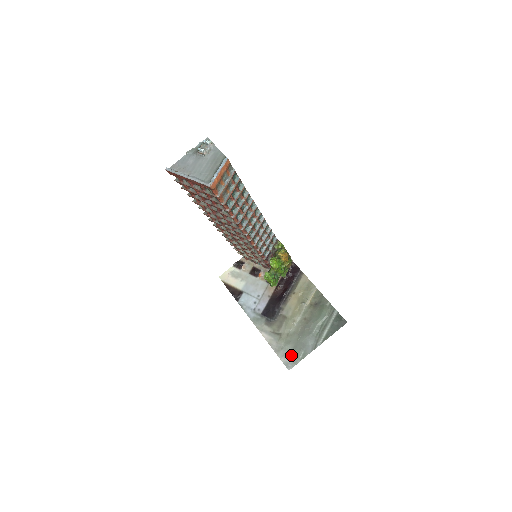
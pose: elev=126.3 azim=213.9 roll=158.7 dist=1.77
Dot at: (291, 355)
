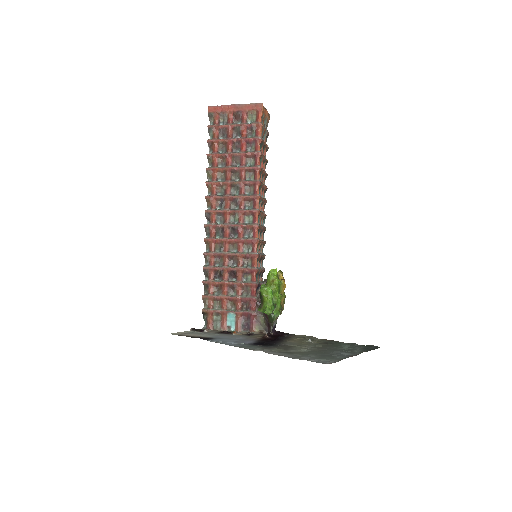
Dot at: (322, 358)
